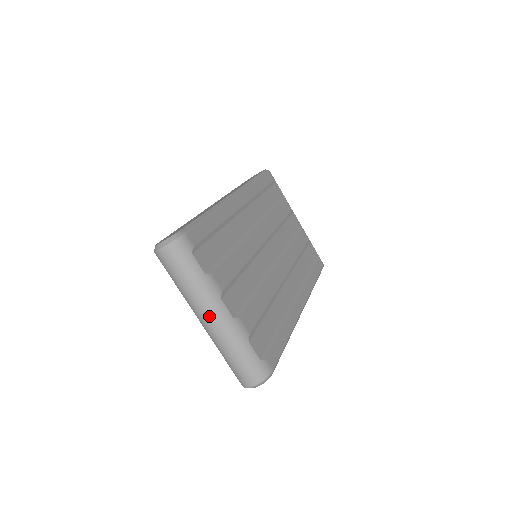
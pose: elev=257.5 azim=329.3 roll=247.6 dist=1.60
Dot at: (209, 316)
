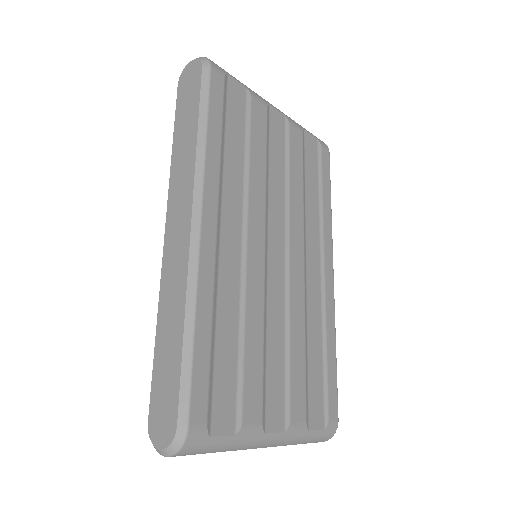
Dot at: occluded
